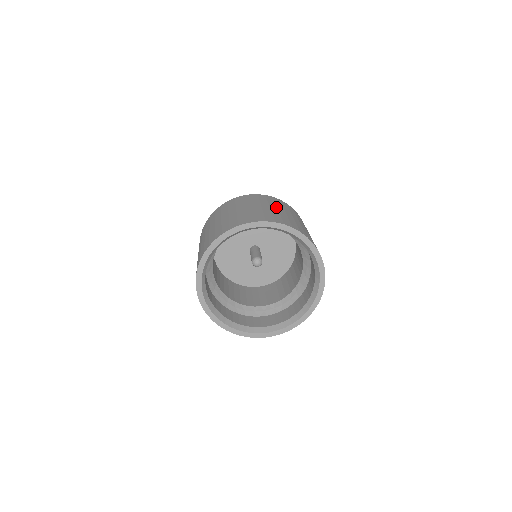
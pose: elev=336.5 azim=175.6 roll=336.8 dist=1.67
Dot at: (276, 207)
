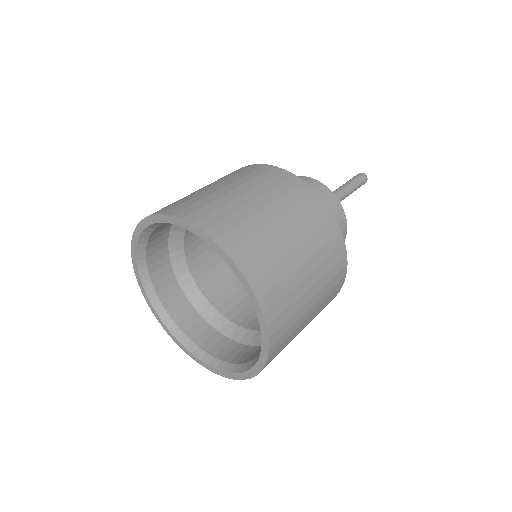
Dot at: (295, 233)
